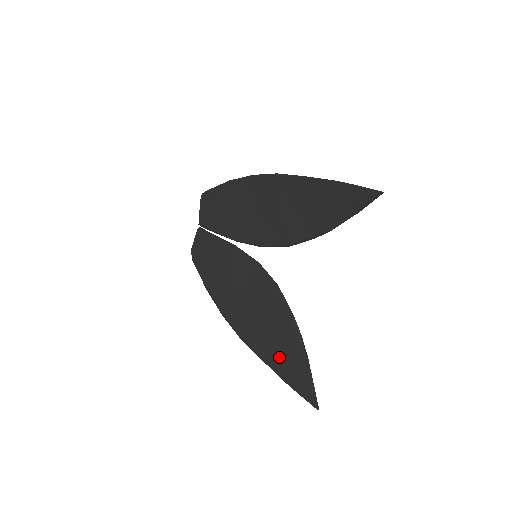
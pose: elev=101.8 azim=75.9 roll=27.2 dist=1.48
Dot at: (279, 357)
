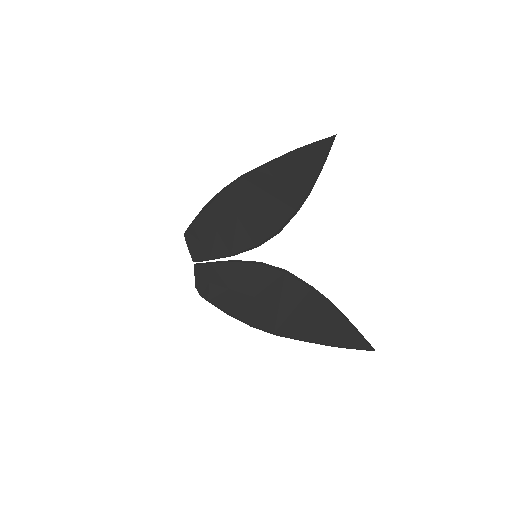
Dot at: (318, 329)
